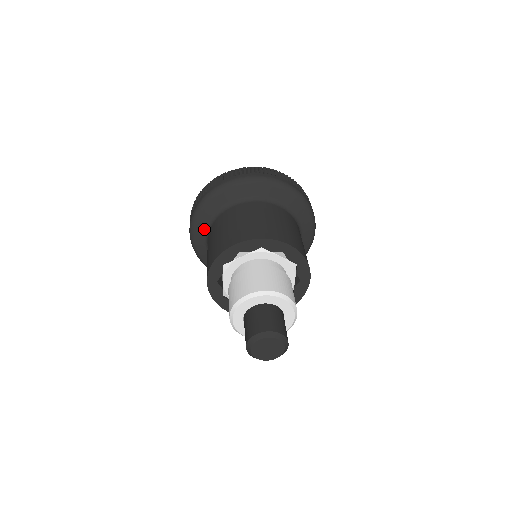
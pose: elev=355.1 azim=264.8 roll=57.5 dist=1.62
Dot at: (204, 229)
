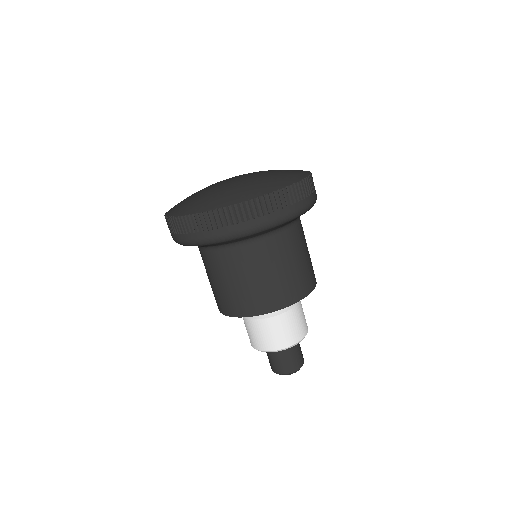
Dot at: (201, 246)
